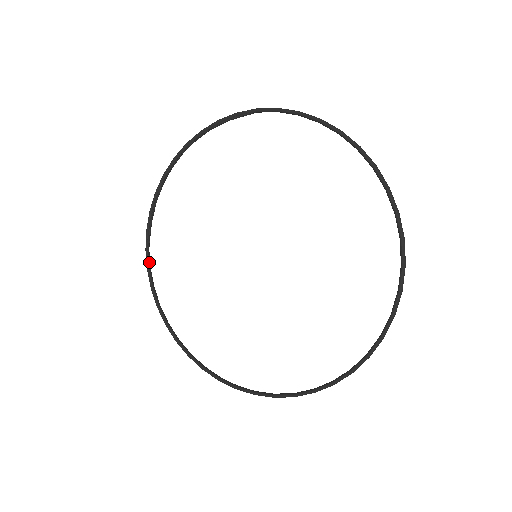
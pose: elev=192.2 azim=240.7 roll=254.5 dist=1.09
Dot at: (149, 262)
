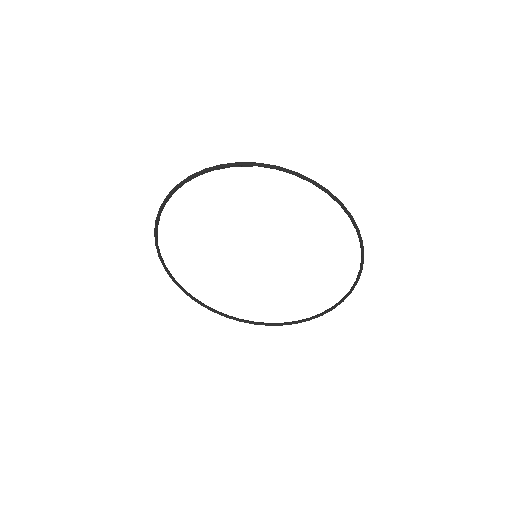
Dot at: (159, 252)
